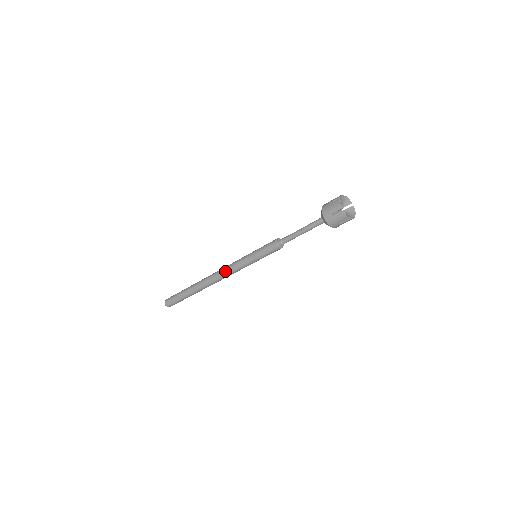
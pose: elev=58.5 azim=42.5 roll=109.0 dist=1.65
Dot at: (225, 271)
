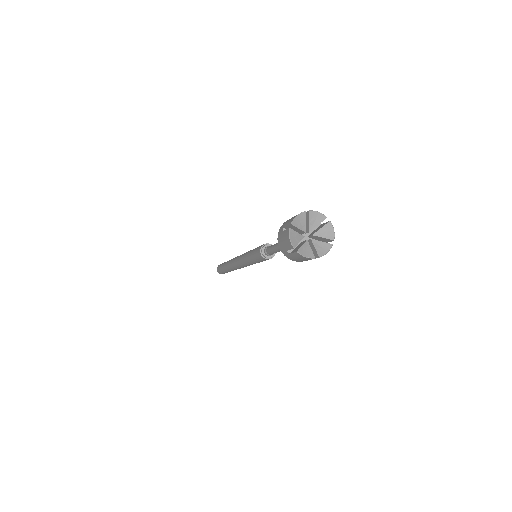
Dot at: (238, 257)
